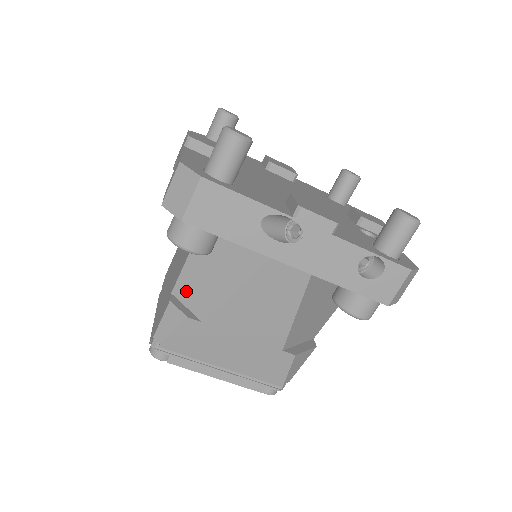
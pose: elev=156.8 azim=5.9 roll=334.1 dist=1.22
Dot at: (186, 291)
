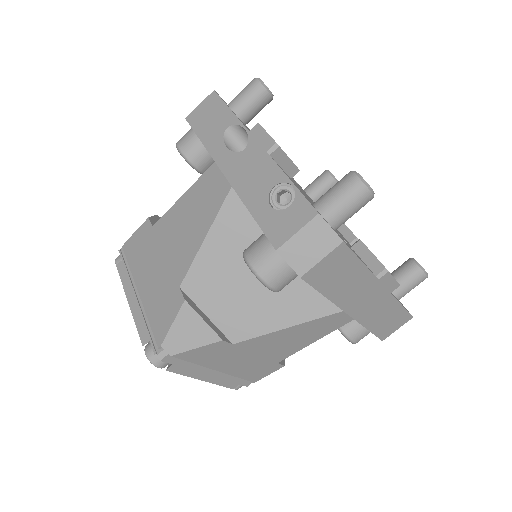
Dot at: occluded
